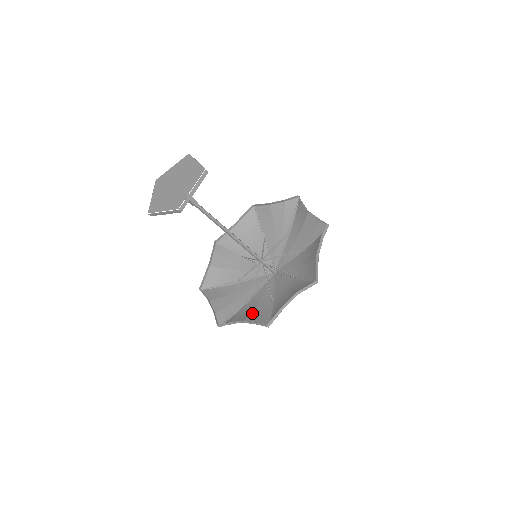
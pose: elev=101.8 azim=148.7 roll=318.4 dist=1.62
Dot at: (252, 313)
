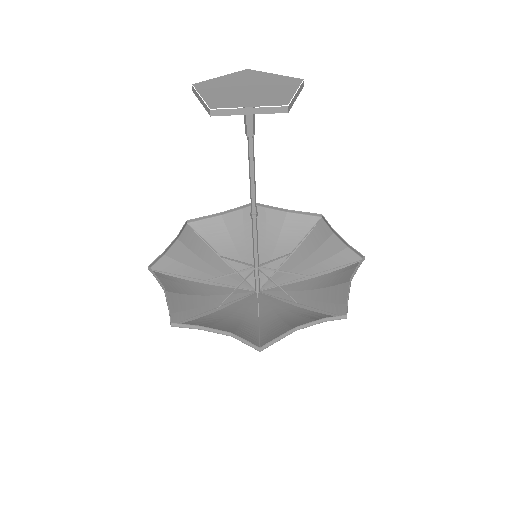
Dot at: (185, 296)
